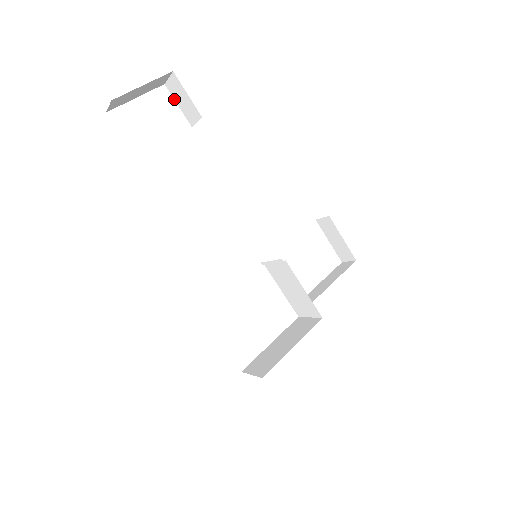
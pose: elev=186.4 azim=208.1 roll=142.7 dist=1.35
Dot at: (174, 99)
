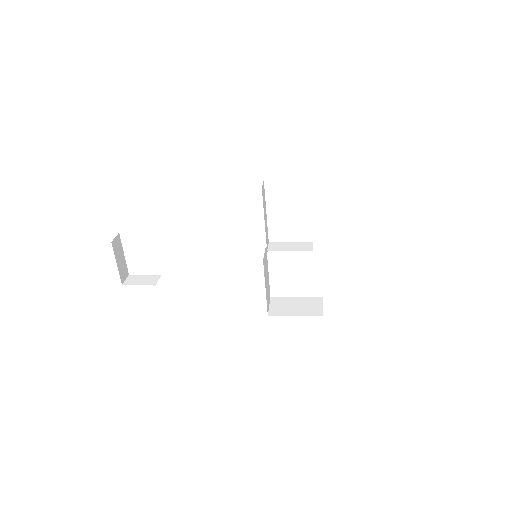
Dot at: occluded
